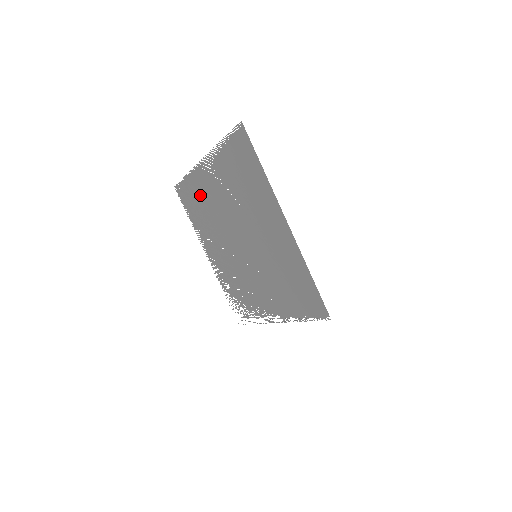
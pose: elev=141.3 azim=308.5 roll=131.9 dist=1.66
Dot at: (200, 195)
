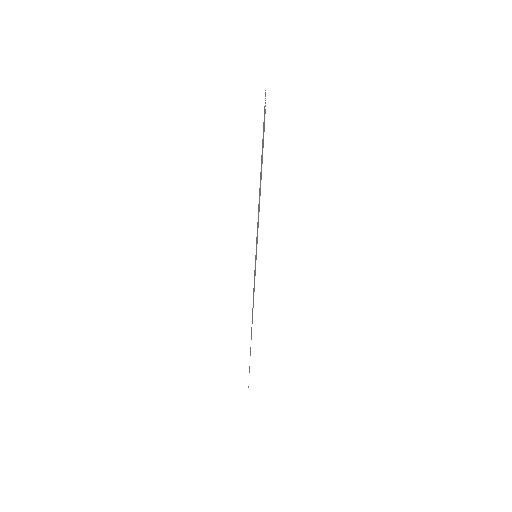
Dot at: occluded
